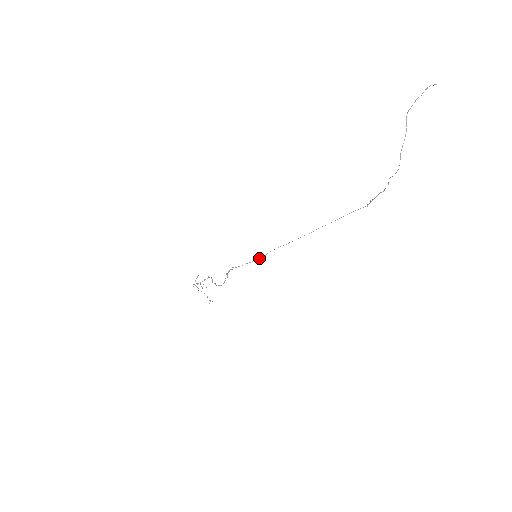
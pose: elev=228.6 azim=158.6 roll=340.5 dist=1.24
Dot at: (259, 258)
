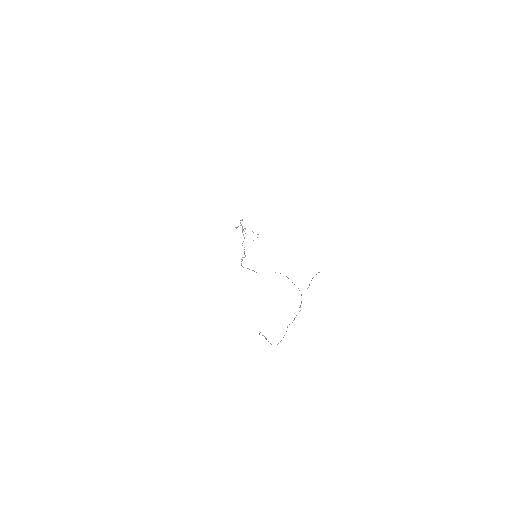
Dot at: (252, 270)
